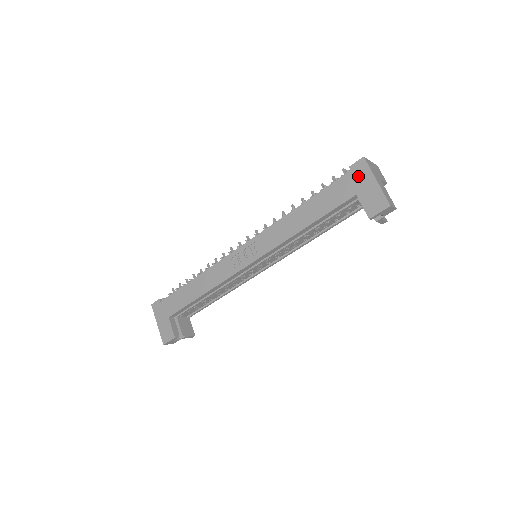
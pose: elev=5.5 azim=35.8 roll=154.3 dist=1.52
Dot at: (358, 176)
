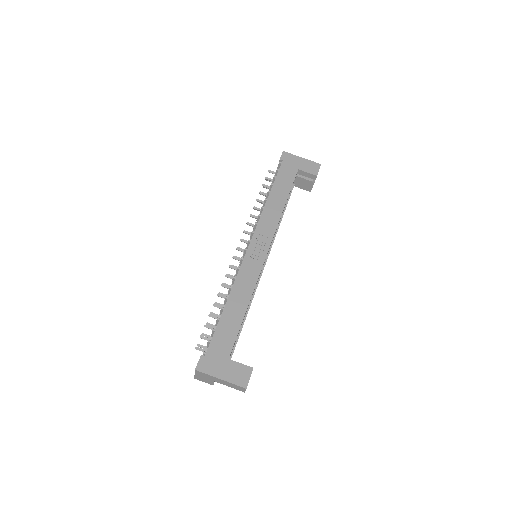
Dot at: (290, 161)
